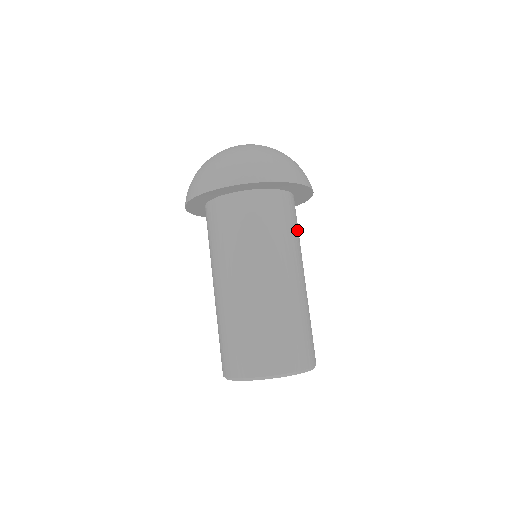
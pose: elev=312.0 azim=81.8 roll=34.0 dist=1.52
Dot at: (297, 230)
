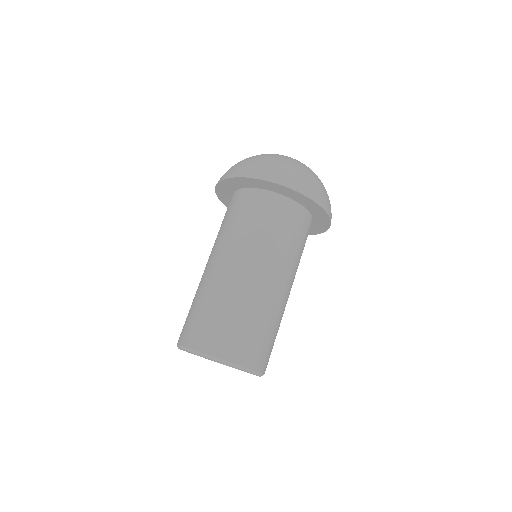
Dot at: (287, 236)
